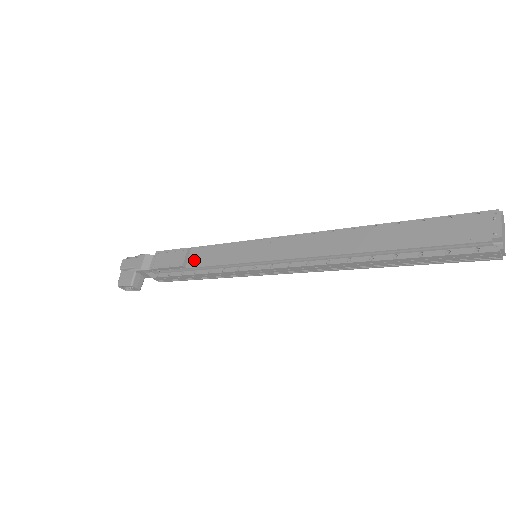
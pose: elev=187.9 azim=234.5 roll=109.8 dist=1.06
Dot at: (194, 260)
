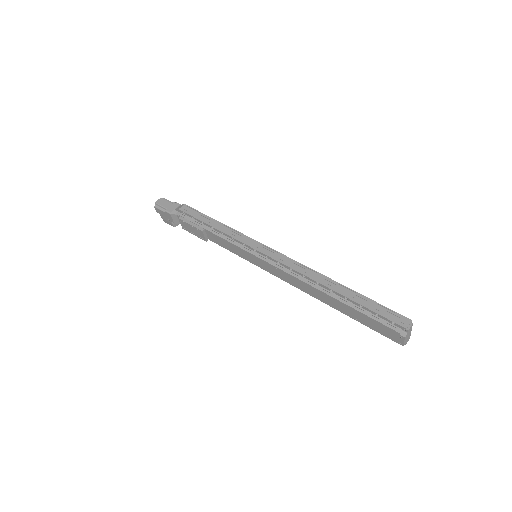
Dot at: (212, 238)
